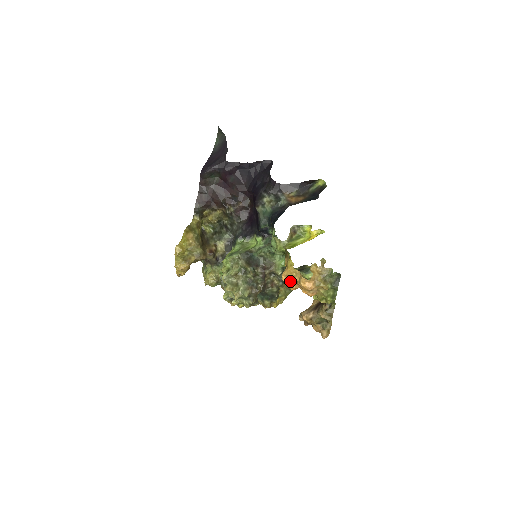
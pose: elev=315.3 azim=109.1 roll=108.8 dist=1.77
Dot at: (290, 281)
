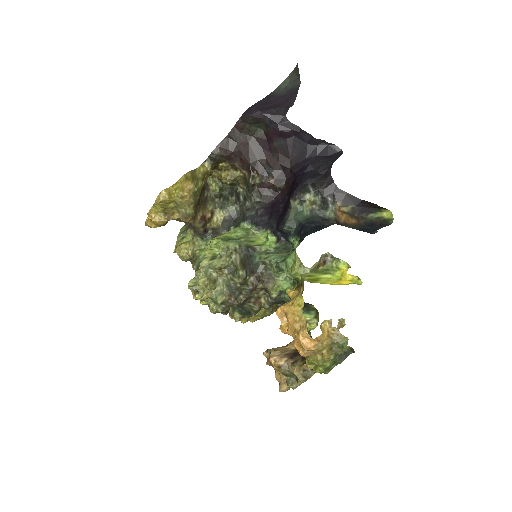
Dot at: (285, 320)
